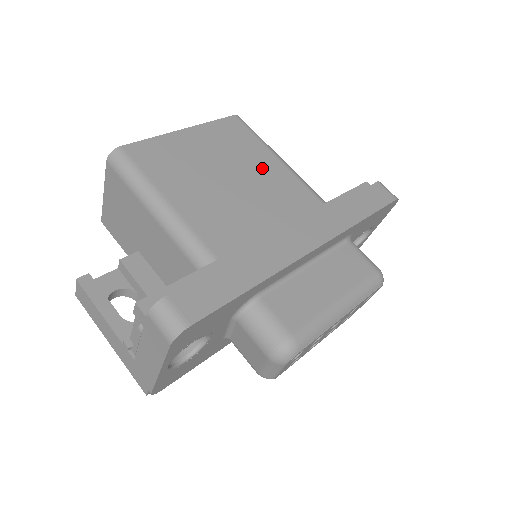
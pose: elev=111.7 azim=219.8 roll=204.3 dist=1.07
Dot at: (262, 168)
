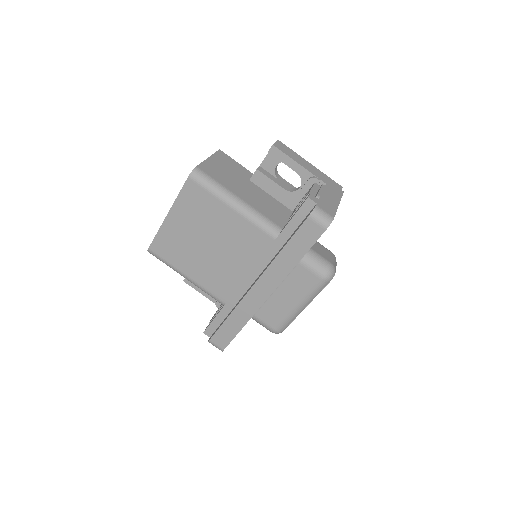
Dot at: (225, 226)
